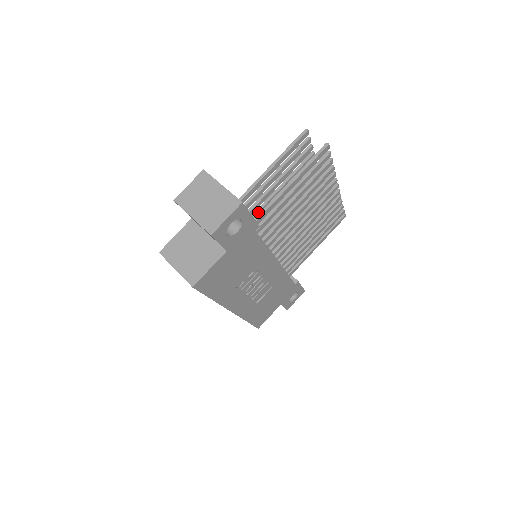
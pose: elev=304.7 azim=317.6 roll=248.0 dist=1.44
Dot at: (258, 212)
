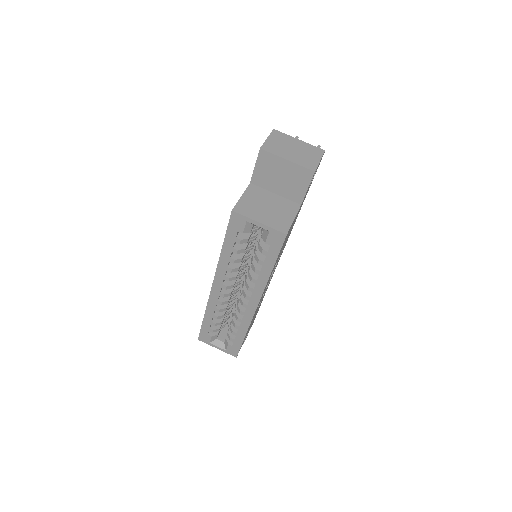
Dot at: occluded
